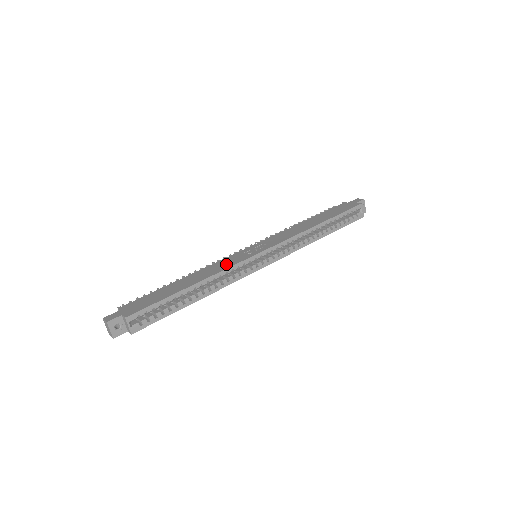
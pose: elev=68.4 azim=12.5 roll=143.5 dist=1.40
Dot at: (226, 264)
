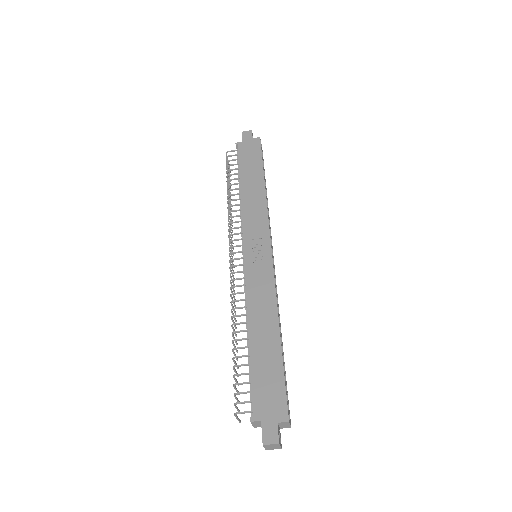
Dot at: (264, 287)
